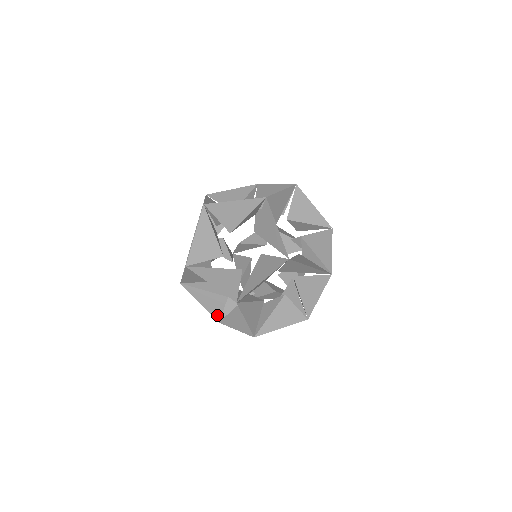
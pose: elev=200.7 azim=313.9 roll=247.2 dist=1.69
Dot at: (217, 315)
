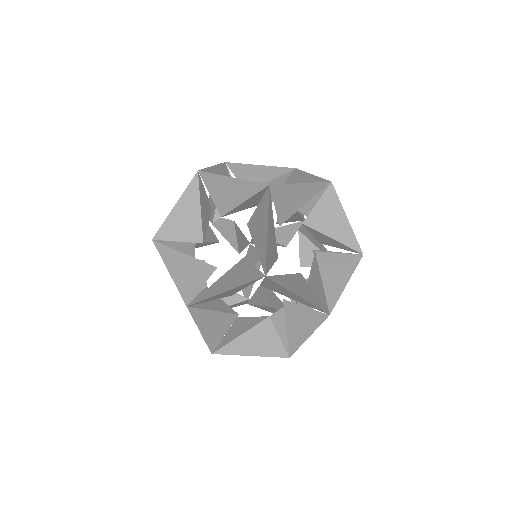
Dot at: occluded
